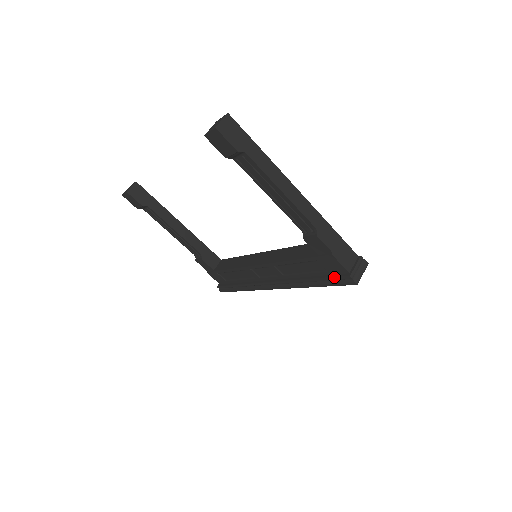
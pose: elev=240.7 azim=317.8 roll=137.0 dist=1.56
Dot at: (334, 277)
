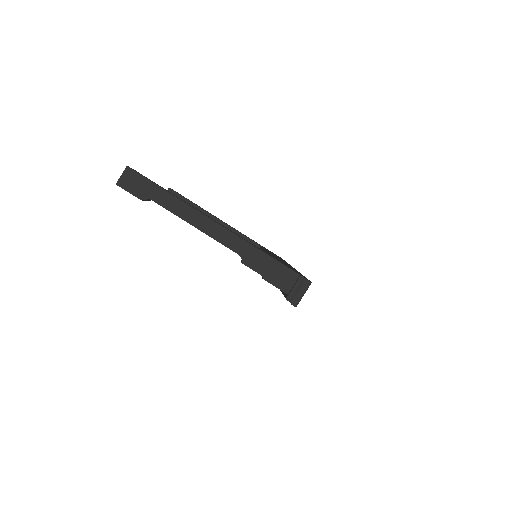
Dot at: (284, 294)
